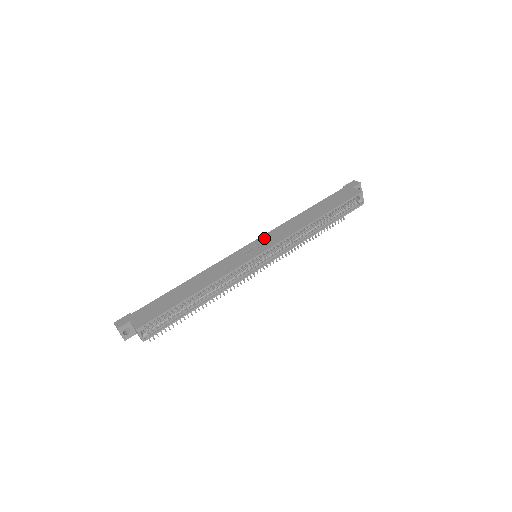
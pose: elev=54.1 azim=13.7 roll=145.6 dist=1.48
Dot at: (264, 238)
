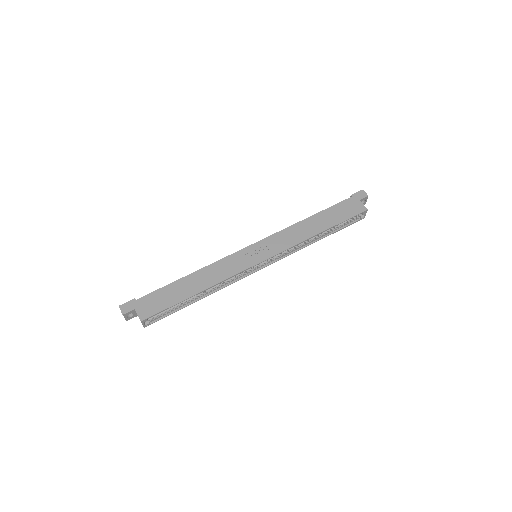
Dot at: (267, 242)
